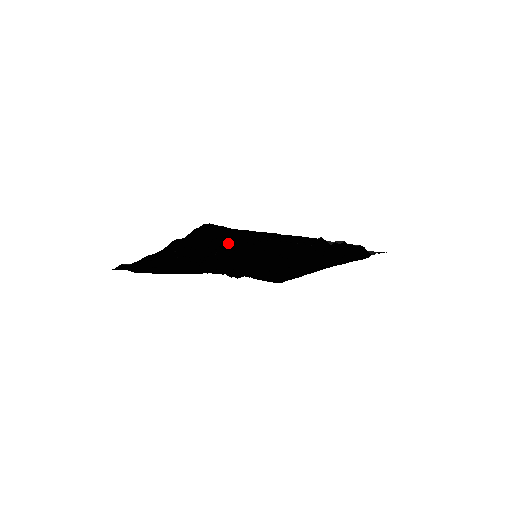
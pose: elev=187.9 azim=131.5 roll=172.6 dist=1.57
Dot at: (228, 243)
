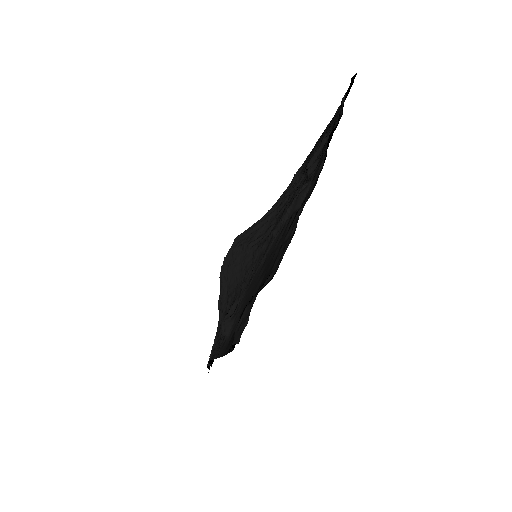
Dot at: (304, 172)
